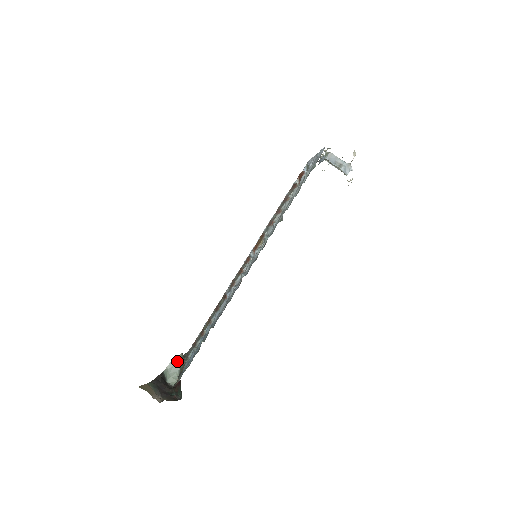
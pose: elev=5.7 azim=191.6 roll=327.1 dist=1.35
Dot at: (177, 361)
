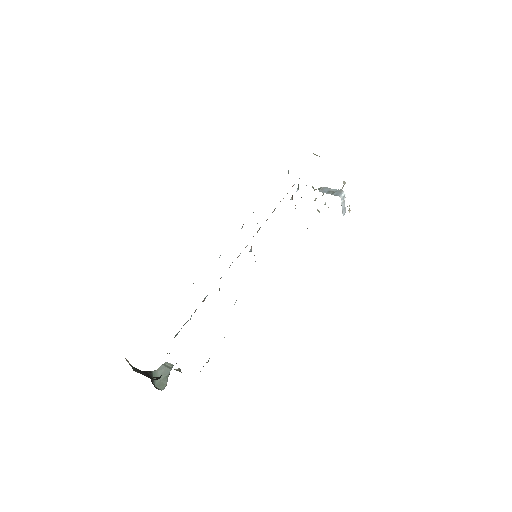
Dot at: (170, 364)
